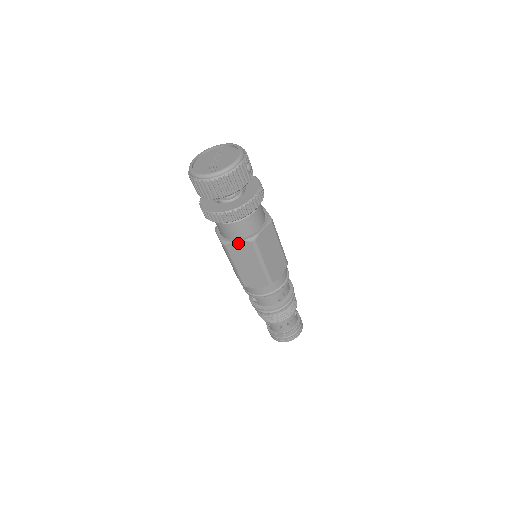
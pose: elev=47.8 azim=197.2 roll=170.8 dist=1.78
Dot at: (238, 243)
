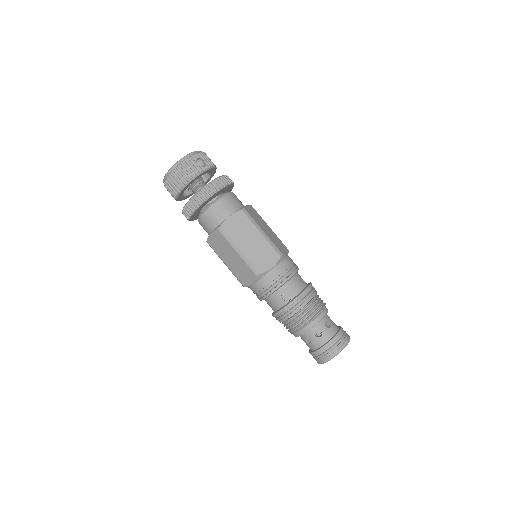
Dot at: (212, 235)
